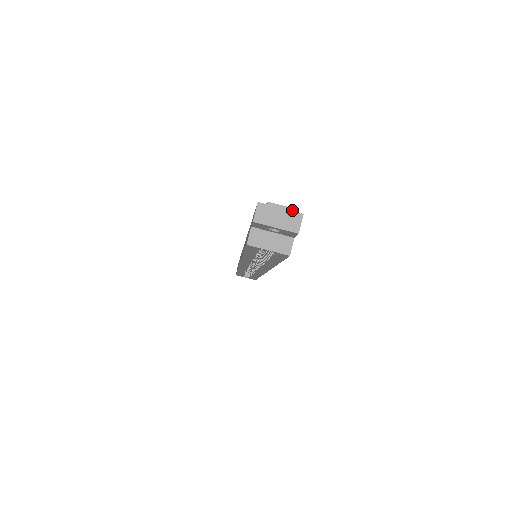
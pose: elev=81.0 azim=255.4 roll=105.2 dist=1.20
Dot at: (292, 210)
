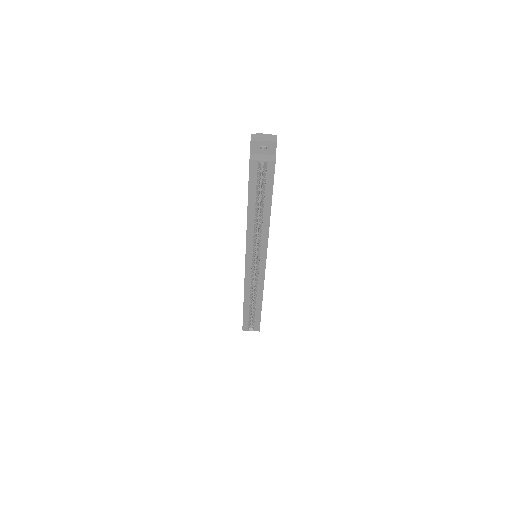
Dot at: (270, 135)
